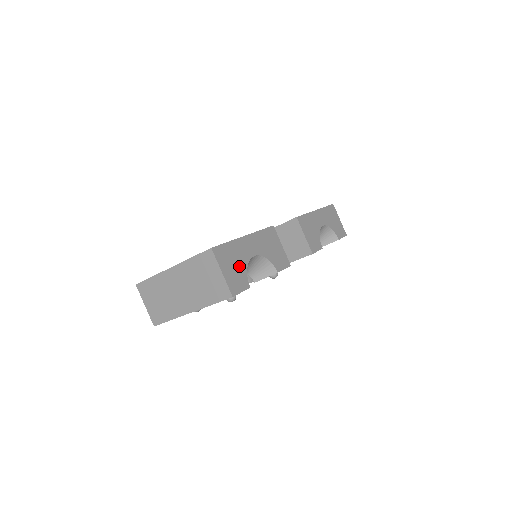
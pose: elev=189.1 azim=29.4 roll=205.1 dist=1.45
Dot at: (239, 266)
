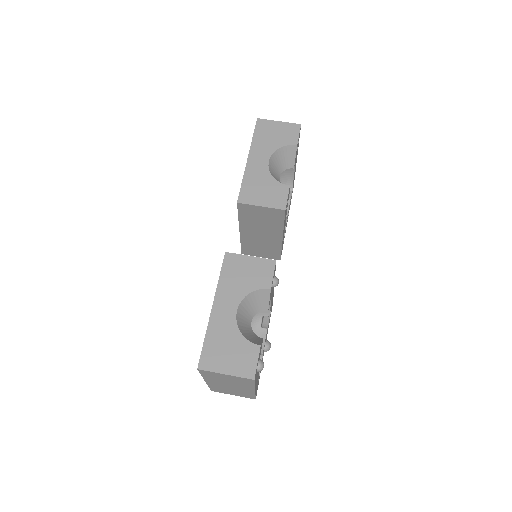
Dot at: (233, 344)
